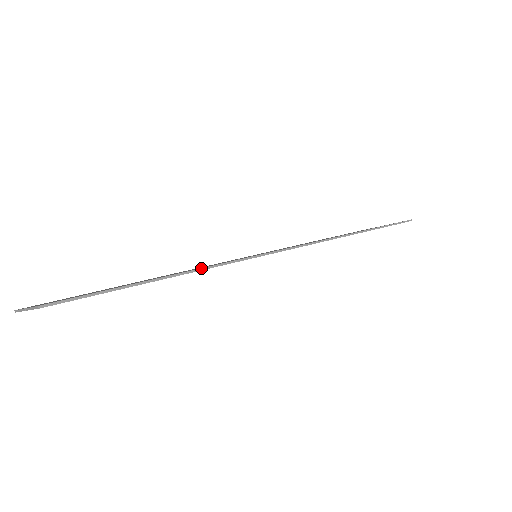
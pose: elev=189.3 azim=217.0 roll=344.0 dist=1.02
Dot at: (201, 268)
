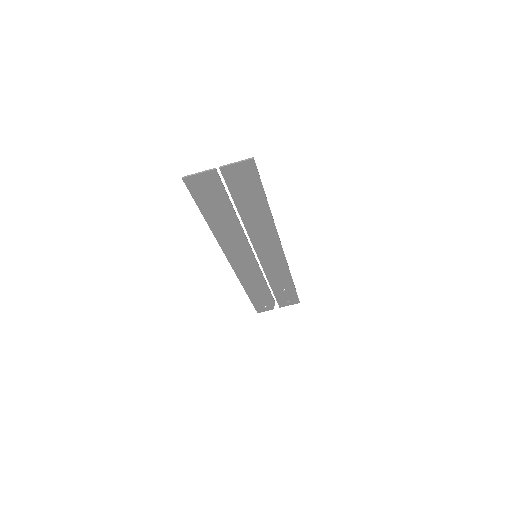
Dot at: (272, 216)
